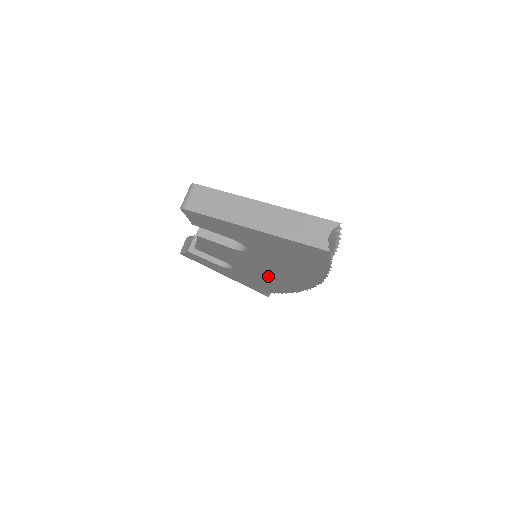
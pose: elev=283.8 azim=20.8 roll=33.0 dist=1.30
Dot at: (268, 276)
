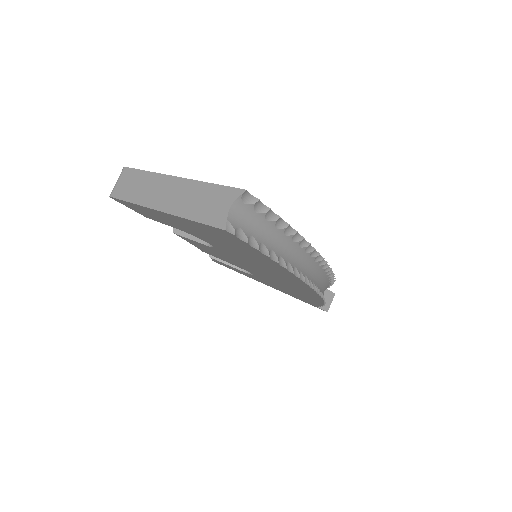
Dot at: (278, 281)
